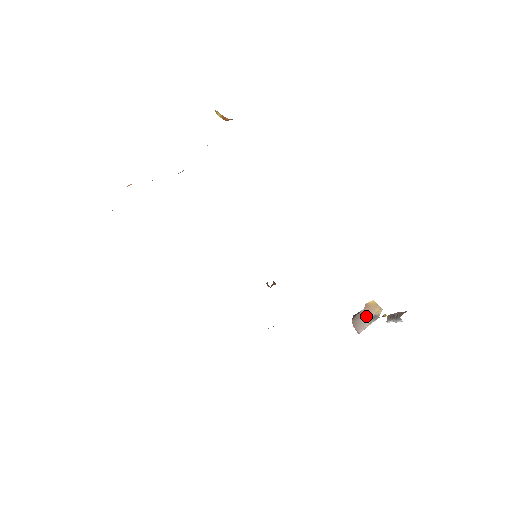
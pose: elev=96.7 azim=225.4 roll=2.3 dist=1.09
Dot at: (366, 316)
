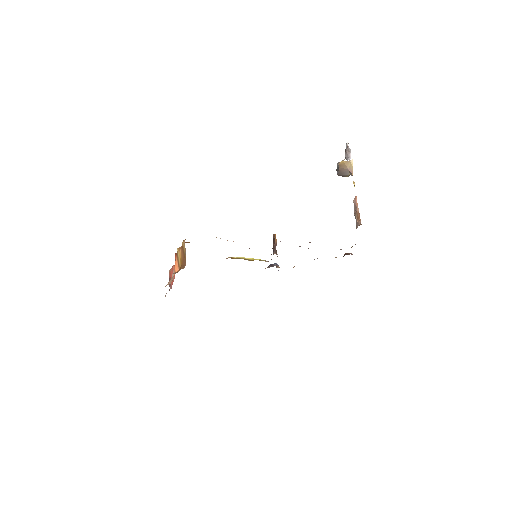
Dot at: (344, 172)
